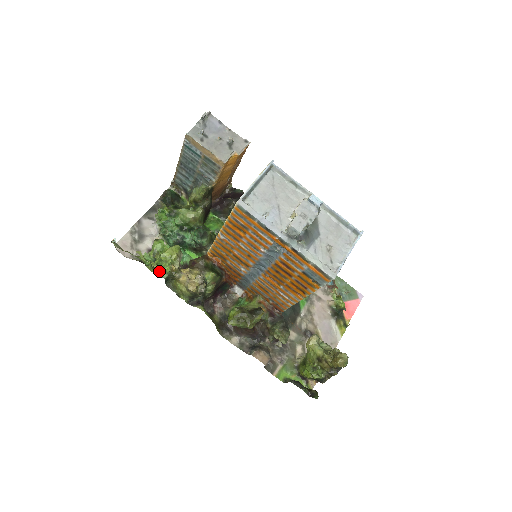
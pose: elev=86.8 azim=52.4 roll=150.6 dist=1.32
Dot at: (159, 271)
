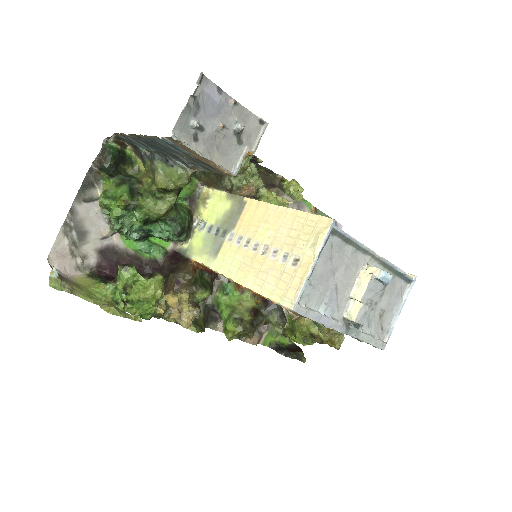
Dot at: (140, 314)
